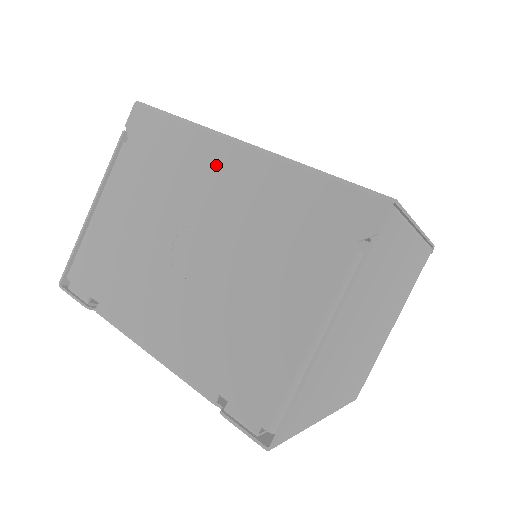
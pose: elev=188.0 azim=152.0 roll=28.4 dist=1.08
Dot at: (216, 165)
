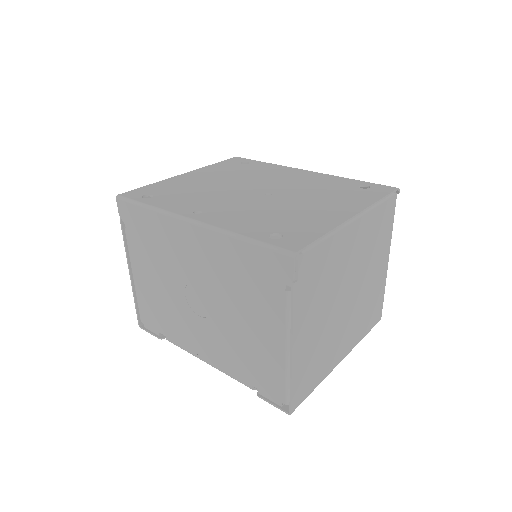
Dot at: (183, 240)
